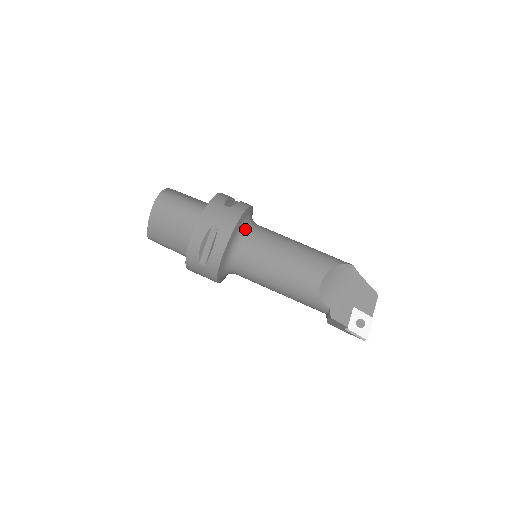
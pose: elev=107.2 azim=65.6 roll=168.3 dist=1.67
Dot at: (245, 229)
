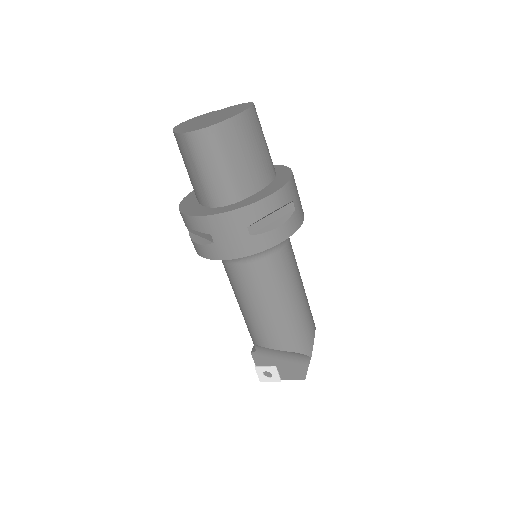
Dot at: occluded
